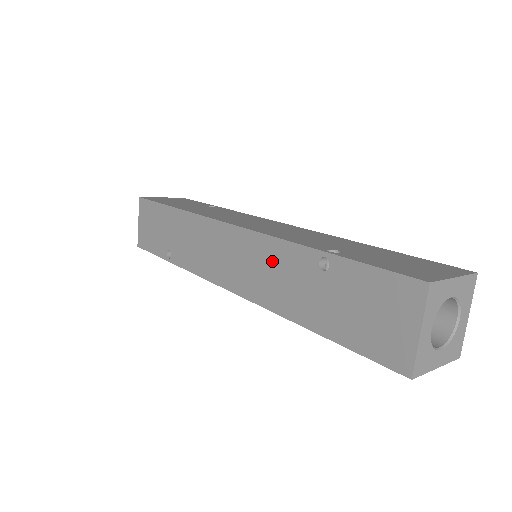
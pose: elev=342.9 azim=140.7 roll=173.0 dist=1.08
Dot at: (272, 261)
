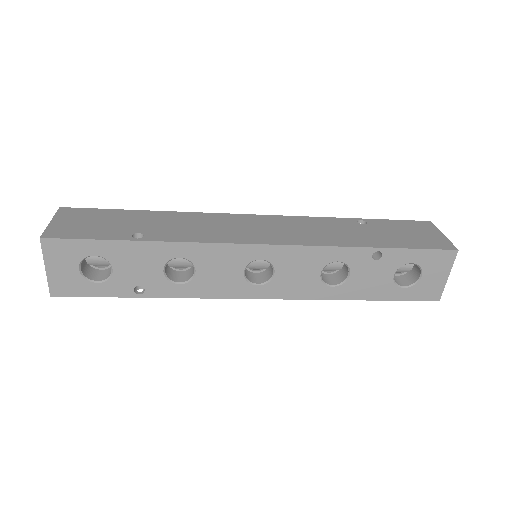
Dot at: (314, 225)
